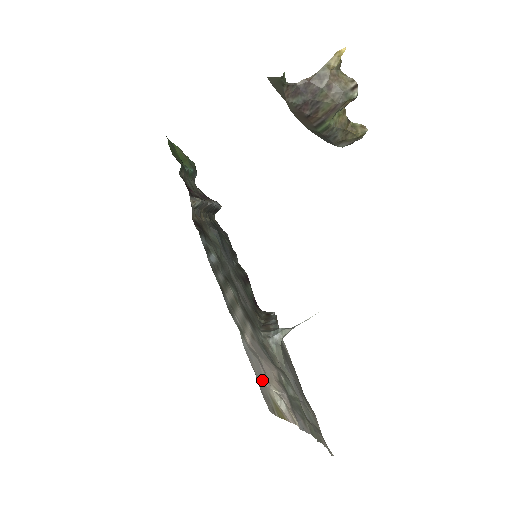
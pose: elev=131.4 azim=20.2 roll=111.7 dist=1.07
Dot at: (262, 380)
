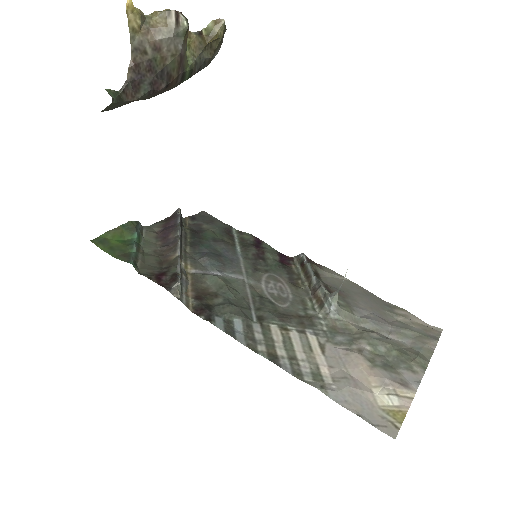
Dot at: (366, 404)
